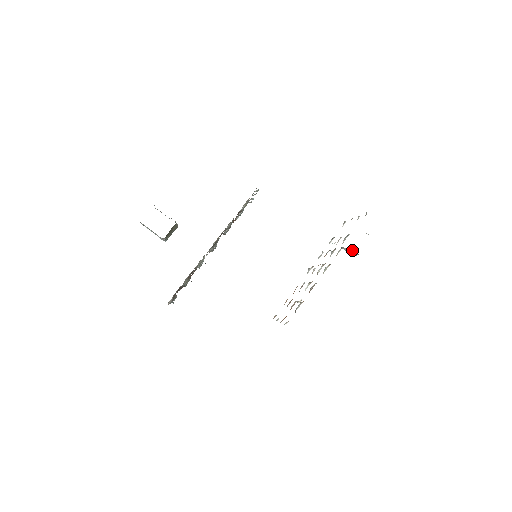
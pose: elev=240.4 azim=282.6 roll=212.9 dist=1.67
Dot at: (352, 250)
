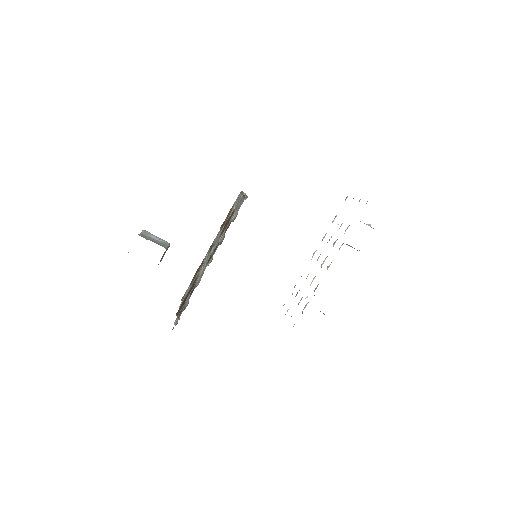
Dot at: (354, 248)
